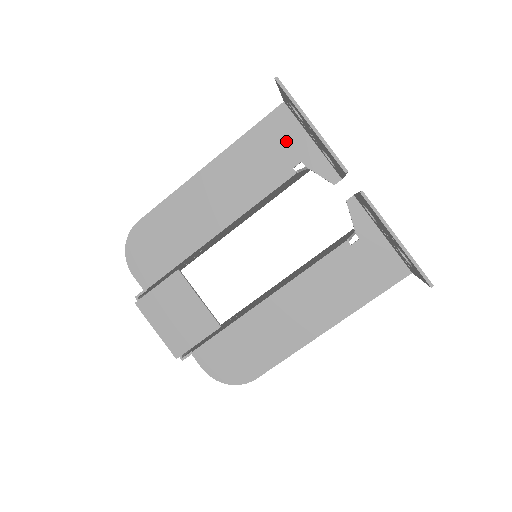
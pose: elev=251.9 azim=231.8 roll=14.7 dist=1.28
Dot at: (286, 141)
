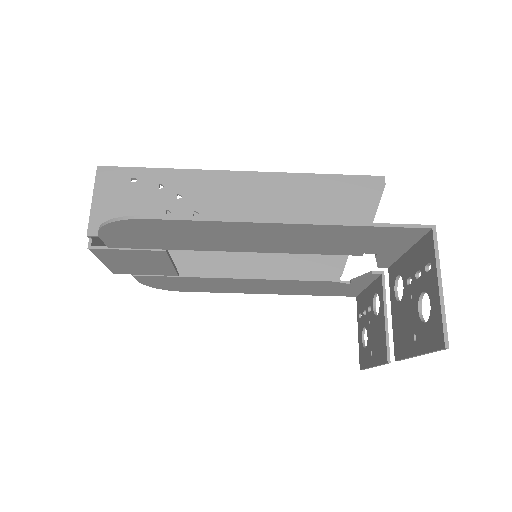
Dot at: (387, 243)
